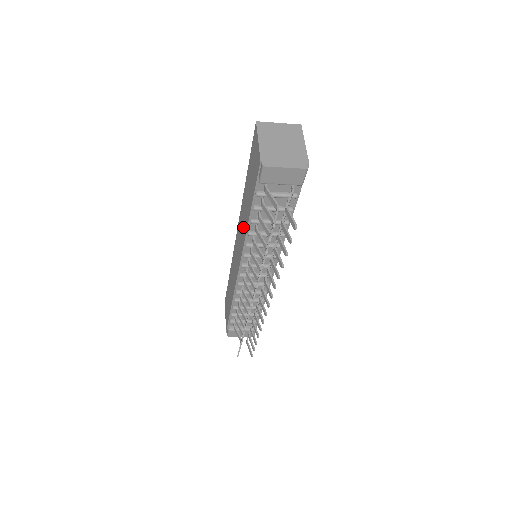
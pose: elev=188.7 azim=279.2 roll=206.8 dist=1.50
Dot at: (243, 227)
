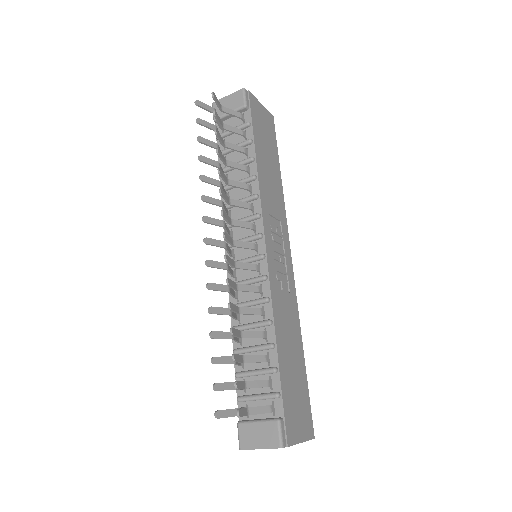
Dot at: occluded
